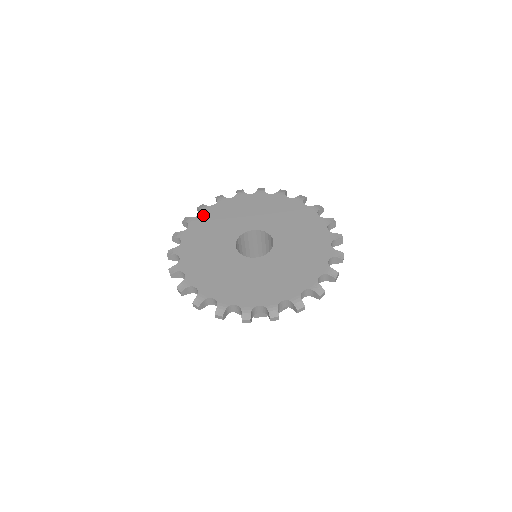
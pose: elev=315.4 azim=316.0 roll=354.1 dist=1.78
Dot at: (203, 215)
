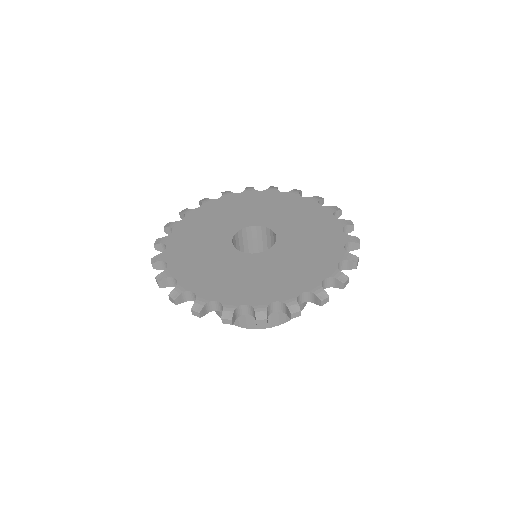
Dot at: (171, 246)
